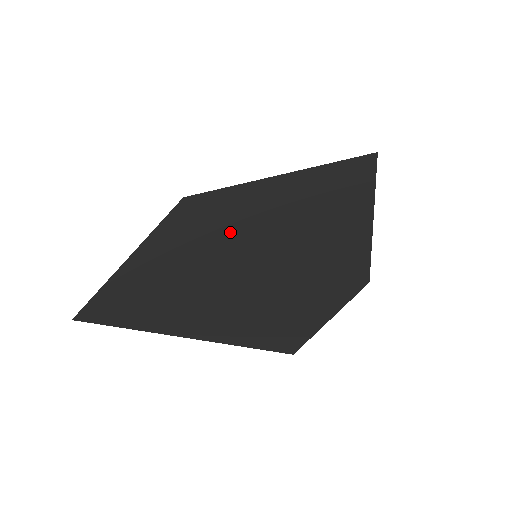
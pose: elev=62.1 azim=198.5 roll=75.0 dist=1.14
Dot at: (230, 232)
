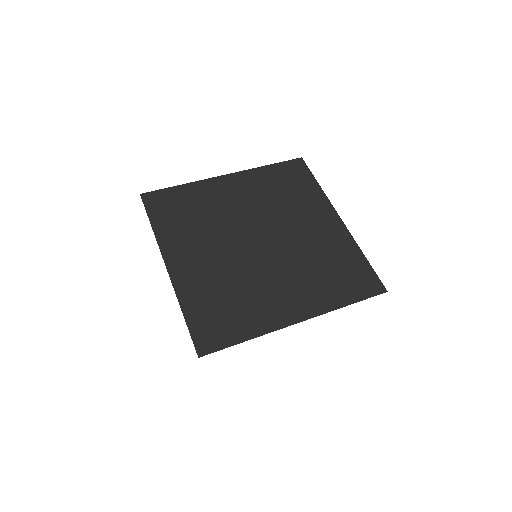
Dot at: (253, 249)
